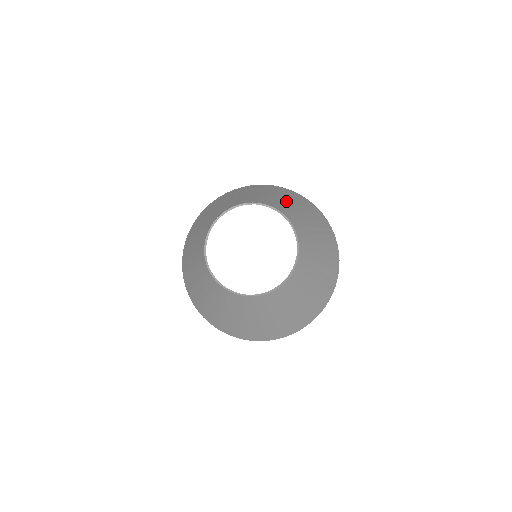
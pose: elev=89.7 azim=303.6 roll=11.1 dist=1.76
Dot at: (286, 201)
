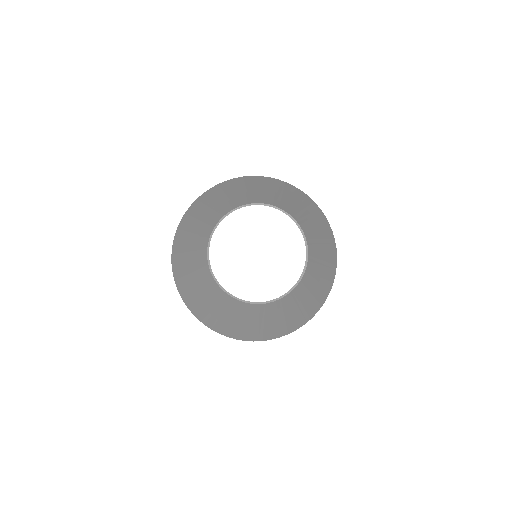
Dot at: (313, 222)
